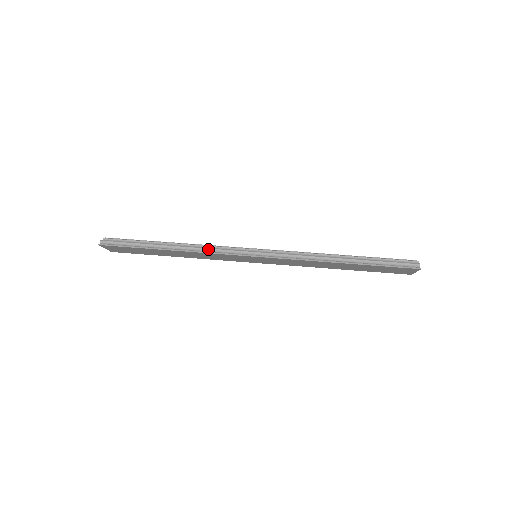
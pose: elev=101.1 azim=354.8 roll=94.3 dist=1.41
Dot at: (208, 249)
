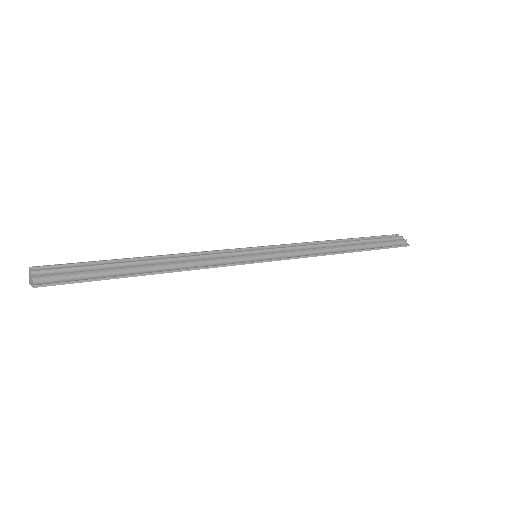
Dot at: (209, 261)
